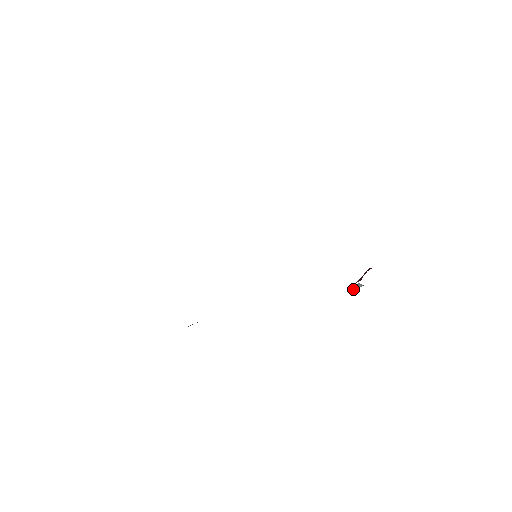
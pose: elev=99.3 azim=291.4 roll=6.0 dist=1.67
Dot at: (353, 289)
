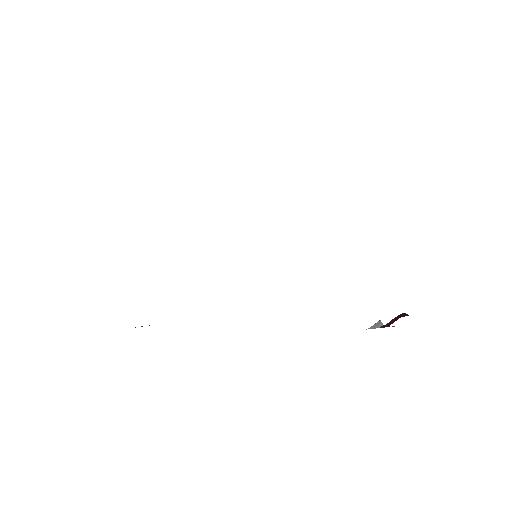
Dot at: occluded
